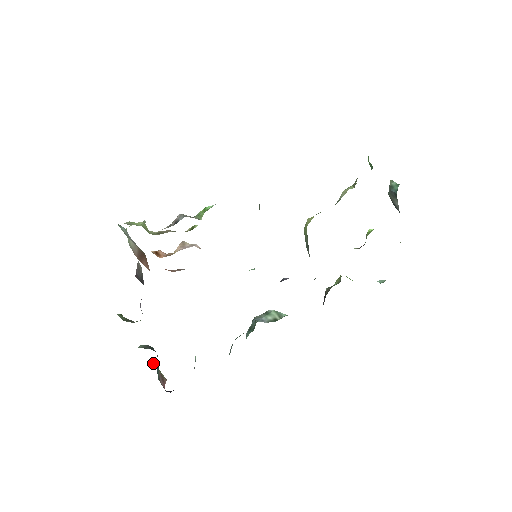
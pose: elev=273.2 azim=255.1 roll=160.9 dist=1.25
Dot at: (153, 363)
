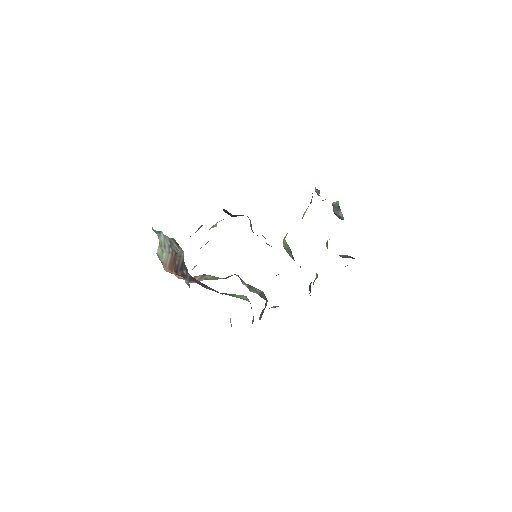
Dot at: occluded
